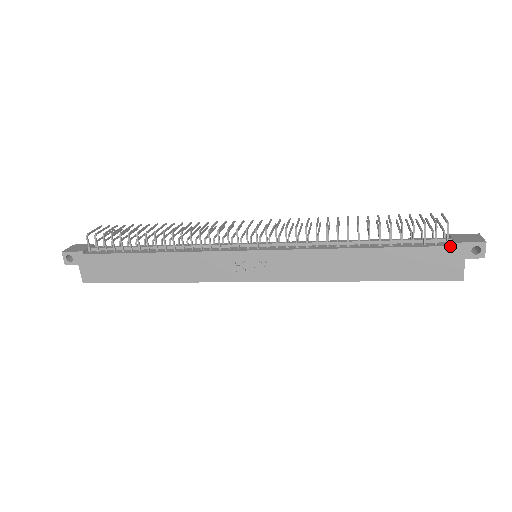
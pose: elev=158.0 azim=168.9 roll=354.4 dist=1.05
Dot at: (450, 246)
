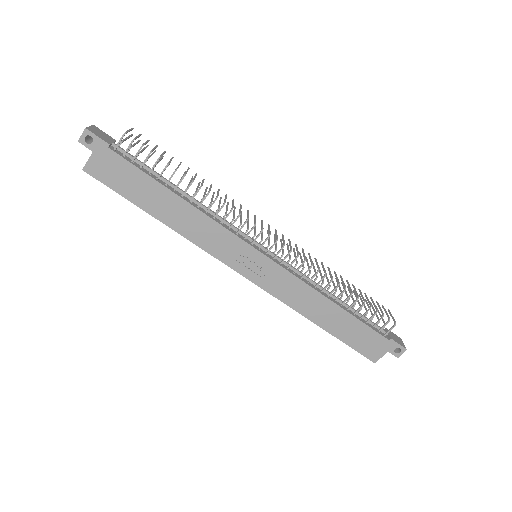
Dot at: (387, 339)
